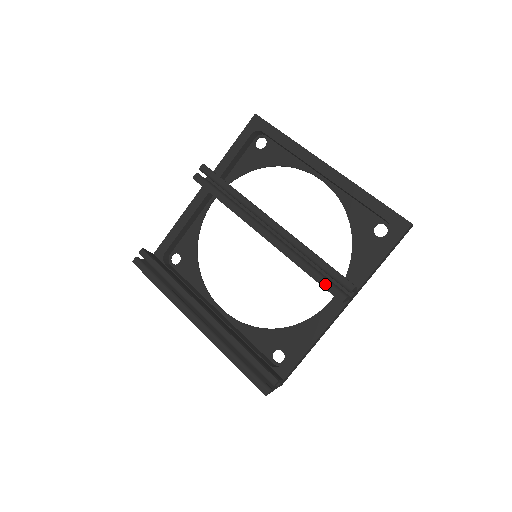
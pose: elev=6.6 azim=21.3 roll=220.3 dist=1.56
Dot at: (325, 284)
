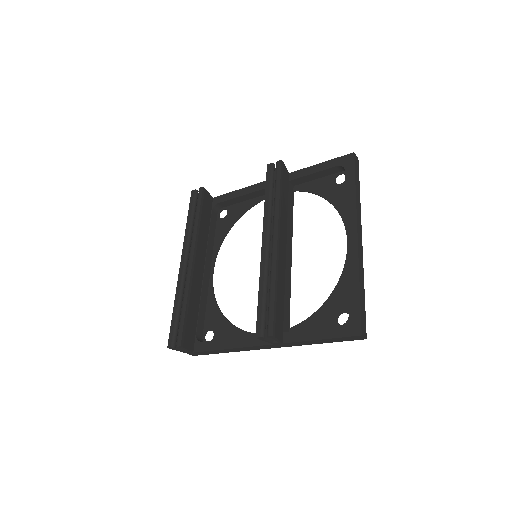
Dot at: (260, 314)
